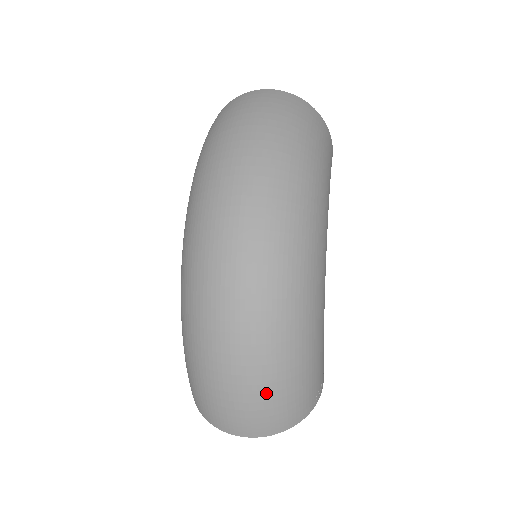
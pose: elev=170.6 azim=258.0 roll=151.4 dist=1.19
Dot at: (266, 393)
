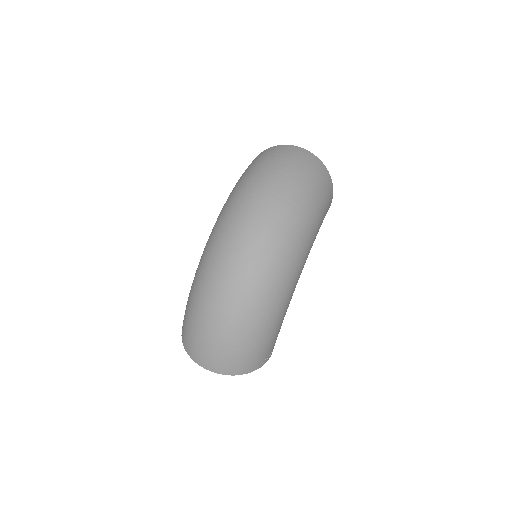
Dot at: (233, 345)
